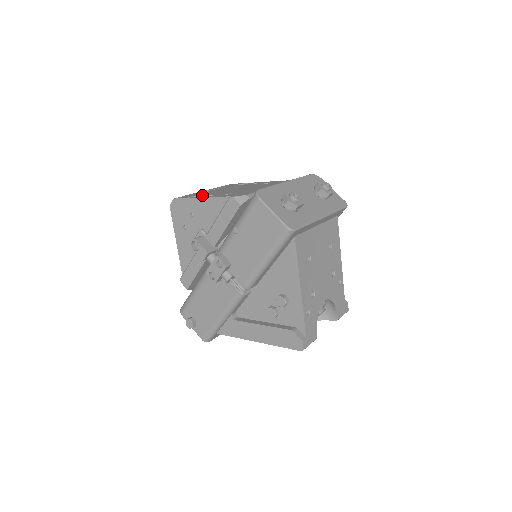
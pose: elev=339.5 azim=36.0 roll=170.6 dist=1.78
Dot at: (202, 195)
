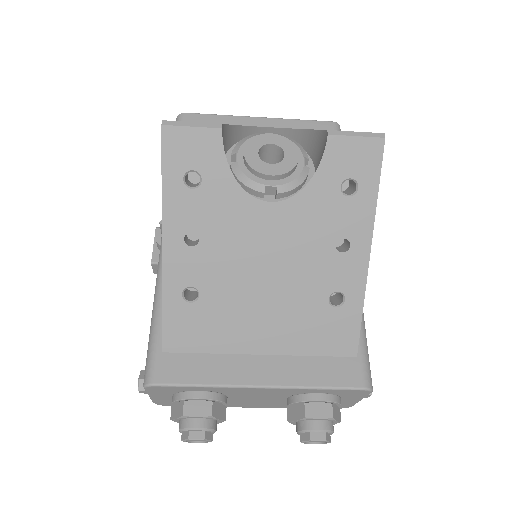
Dot at: occluded
